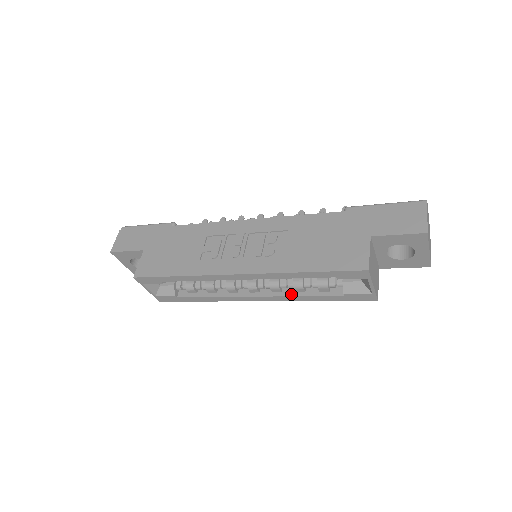
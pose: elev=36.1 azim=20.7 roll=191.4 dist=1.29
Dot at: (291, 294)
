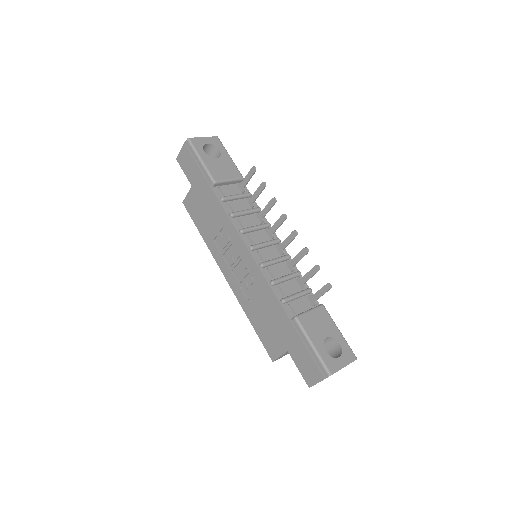
Dot at: occluded
